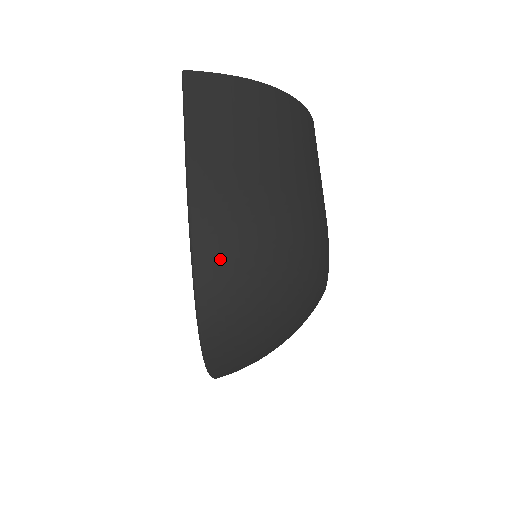
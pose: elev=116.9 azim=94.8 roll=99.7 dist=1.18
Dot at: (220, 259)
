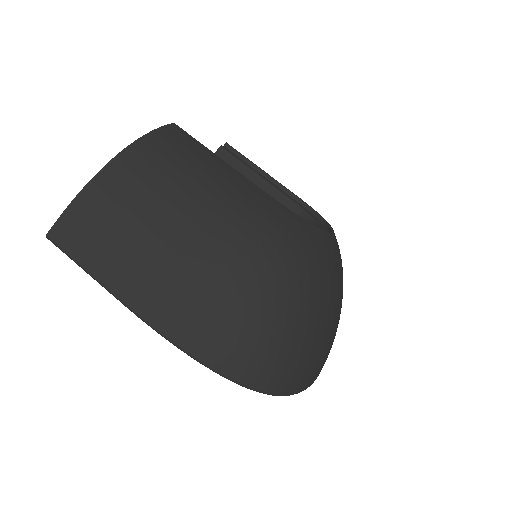
Dot at: (222, 345)
